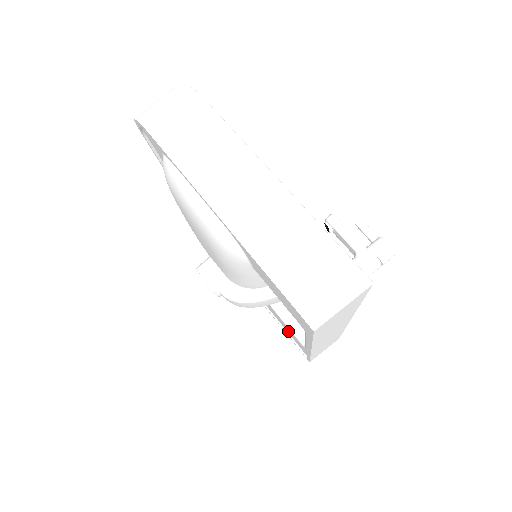
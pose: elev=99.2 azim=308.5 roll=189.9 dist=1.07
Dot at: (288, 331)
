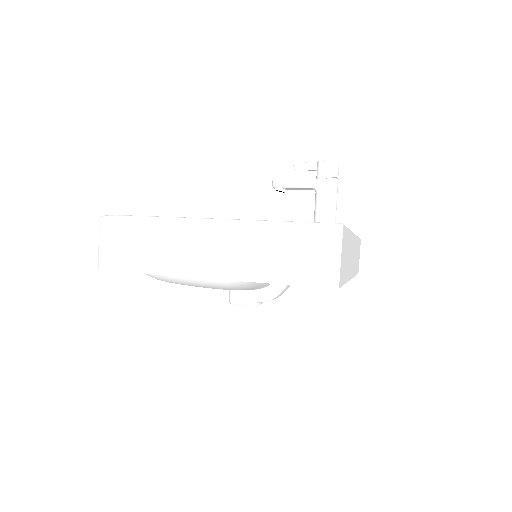
Dot at: occluded
